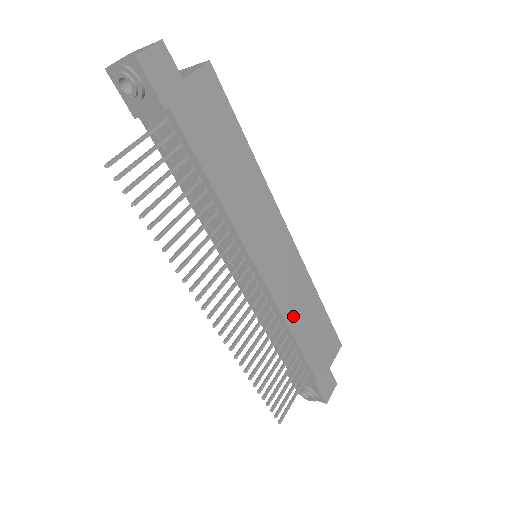
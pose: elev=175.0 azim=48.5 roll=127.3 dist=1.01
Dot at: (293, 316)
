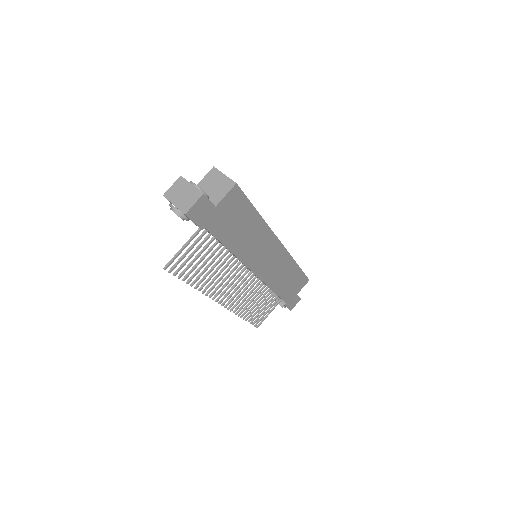
Dot at: (275, 283)
